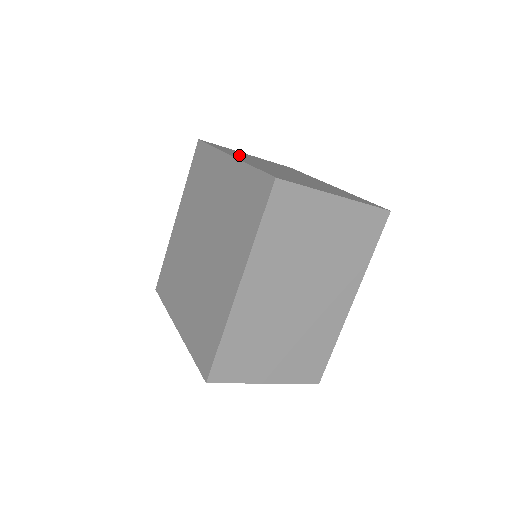
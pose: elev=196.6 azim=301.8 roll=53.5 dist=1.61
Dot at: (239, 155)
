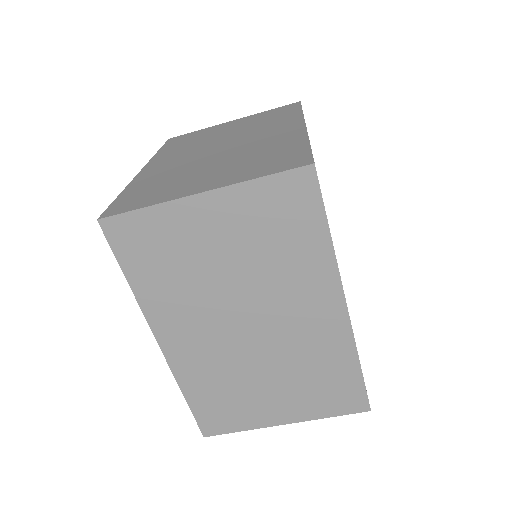
Dot at: occluded
